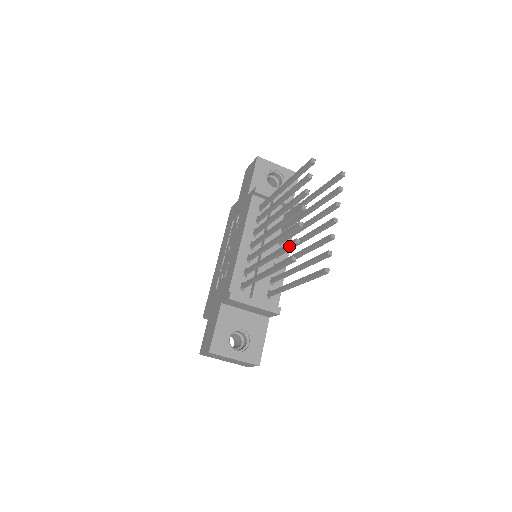
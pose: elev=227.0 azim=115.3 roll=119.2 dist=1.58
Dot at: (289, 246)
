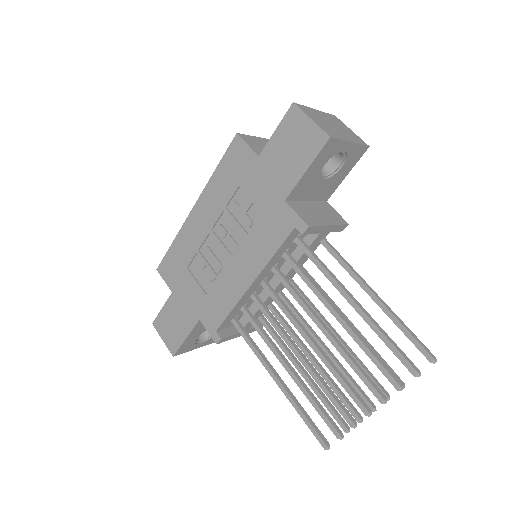
Dot at: (327, 424)
